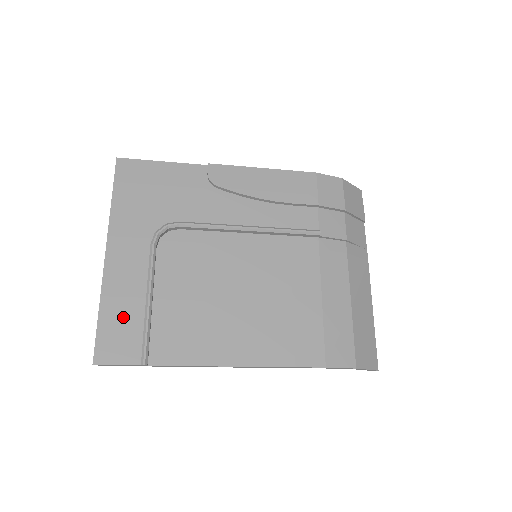
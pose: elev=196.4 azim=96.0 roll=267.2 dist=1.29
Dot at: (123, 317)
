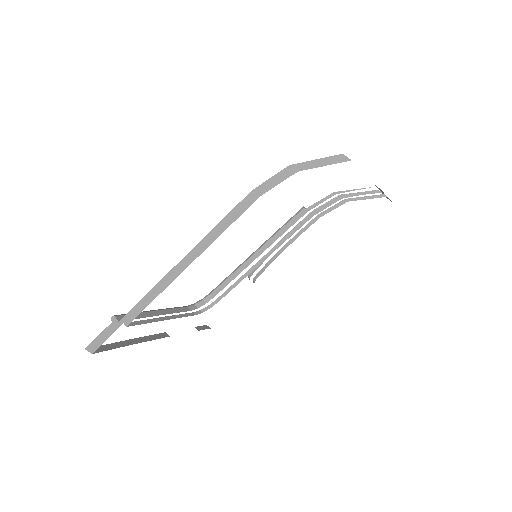
Dot at: occluded
